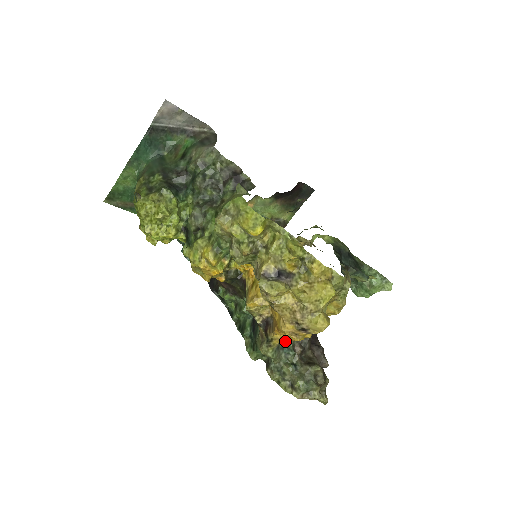
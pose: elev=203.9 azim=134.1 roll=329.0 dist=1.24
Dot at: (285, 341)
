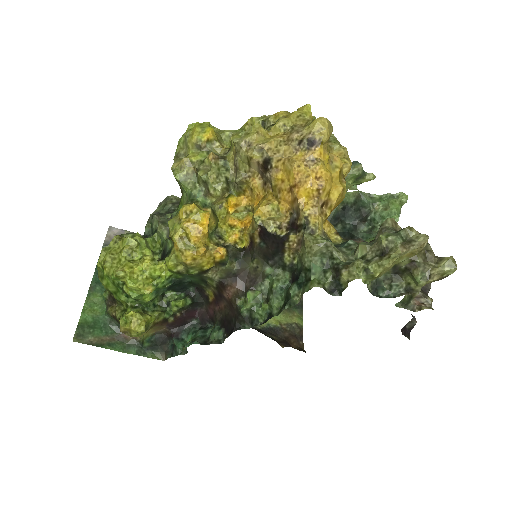
Dot at: (334, 243)
